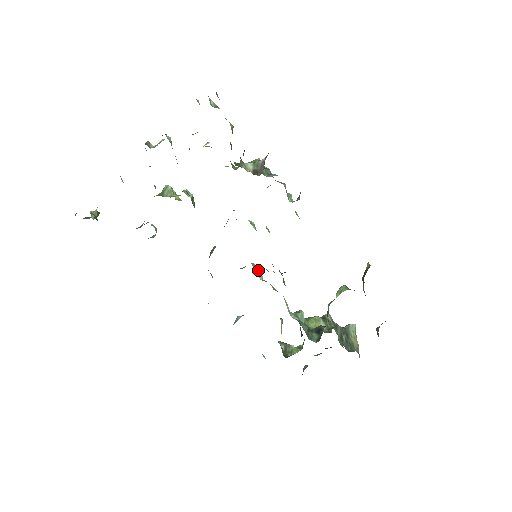
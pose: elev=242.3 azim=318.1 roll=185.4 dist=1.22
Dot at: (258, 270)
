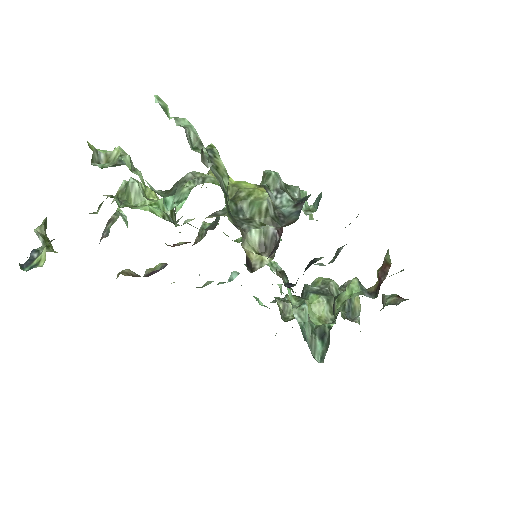
Dot at: occluded
